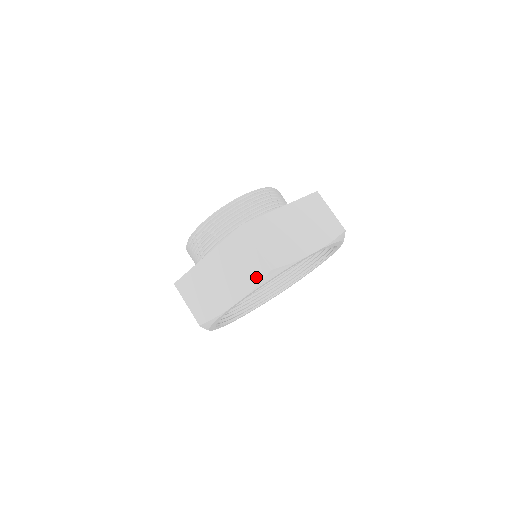
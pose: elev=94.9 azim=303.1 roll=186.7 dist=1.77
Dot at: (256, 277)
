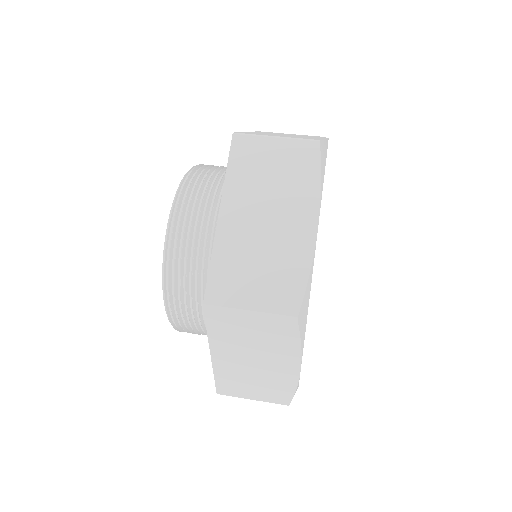
Dot at: (289, 337)
